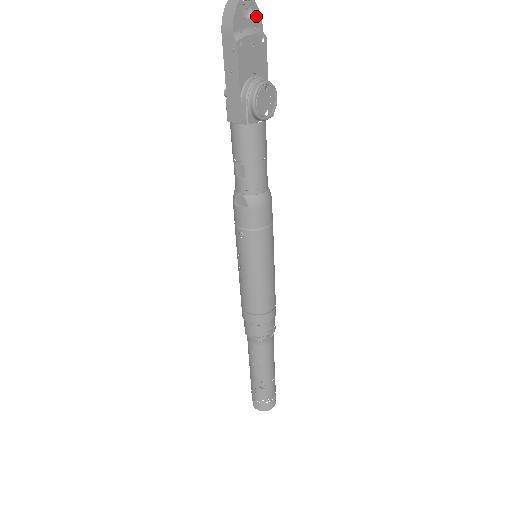
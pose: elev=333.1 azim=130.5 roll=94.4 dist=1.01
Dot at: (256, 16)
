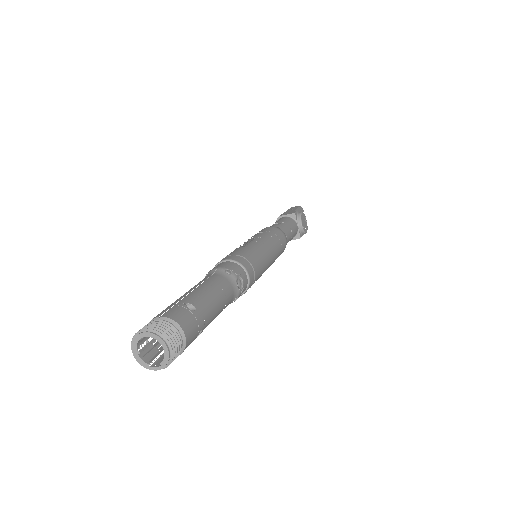
Dot at: occluded
